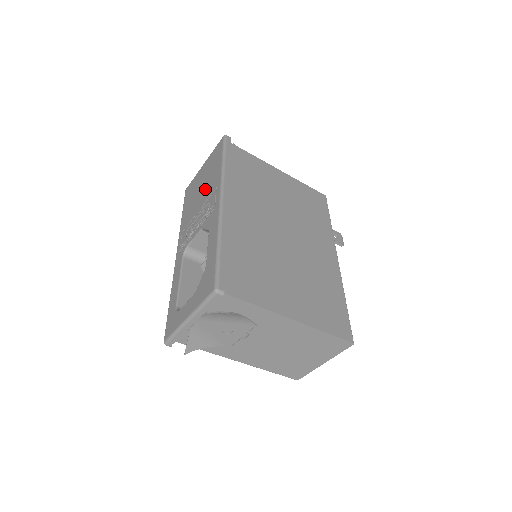
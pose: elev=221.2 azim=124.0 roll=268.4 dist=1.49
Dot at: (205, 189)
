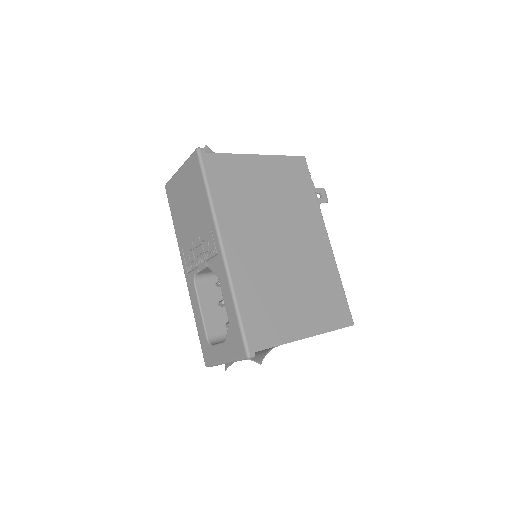
Dot at: (195, 214)
